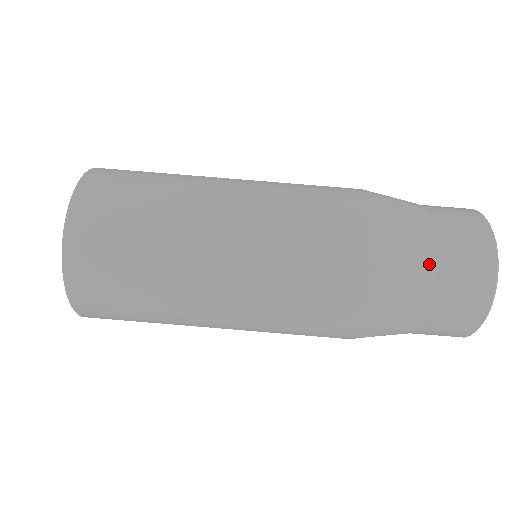
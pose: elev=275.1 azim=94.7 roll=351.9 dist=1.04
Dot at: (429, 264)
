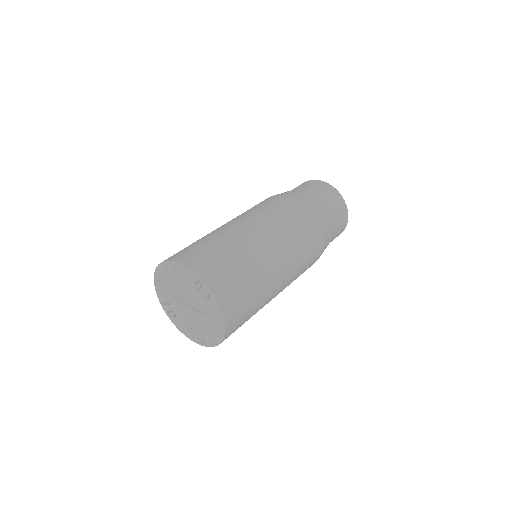
Dot at: (329, 211)
